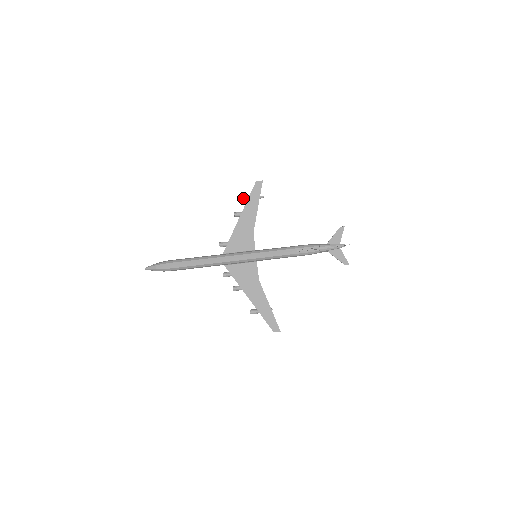
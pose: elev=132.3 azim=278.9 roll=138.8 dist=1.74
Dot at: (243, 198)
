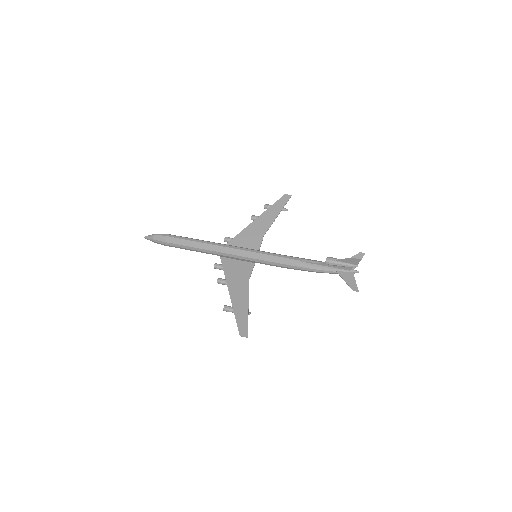
Dot at: (266, 205)
